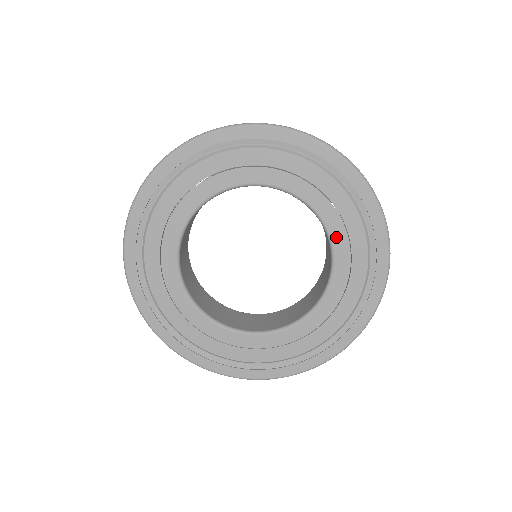
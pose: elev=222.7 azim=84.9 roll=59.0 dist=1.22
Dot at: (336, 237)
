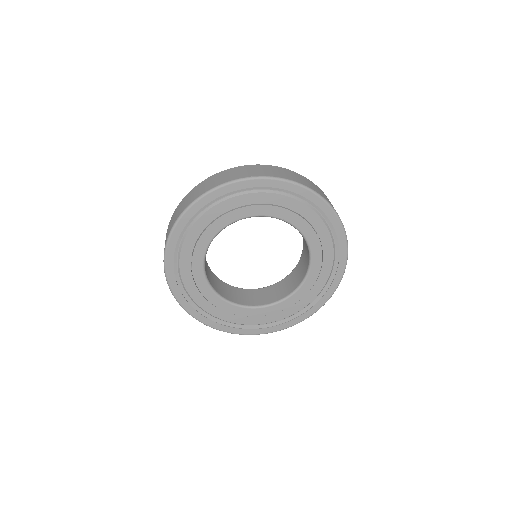
Dot at: (306, 233)
